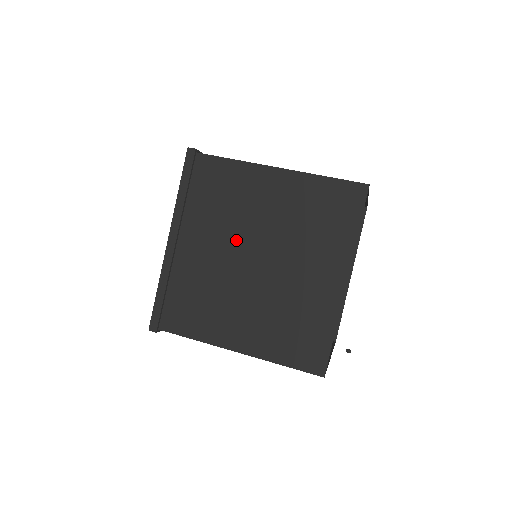
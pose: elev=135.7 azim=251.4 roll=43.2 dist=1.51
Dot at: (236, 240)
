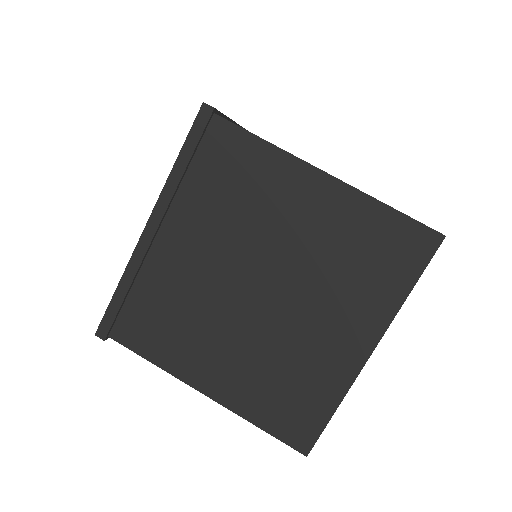
Dot at: (239, 254)
